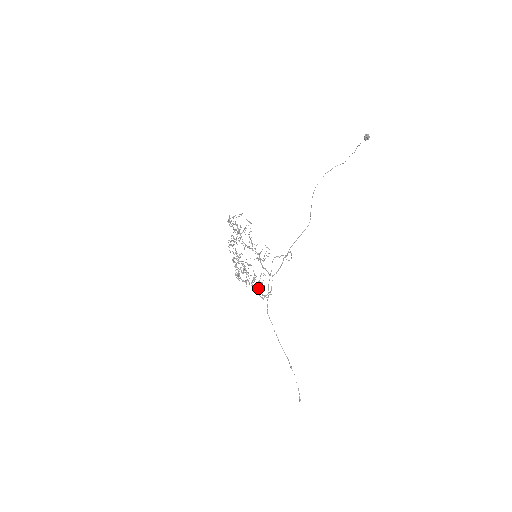
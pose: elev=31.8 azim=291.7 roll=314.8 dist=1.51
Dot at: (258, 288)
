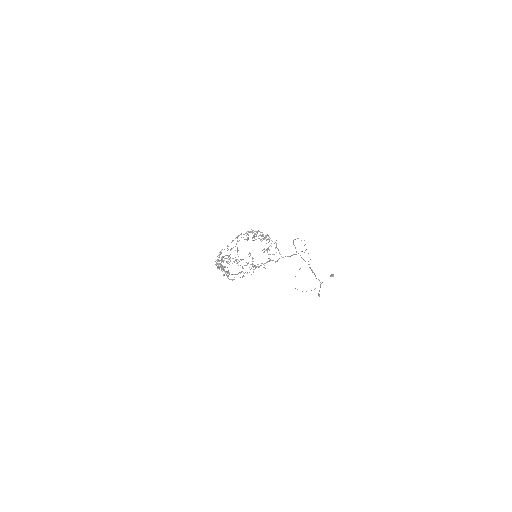
Dot at: occluded
